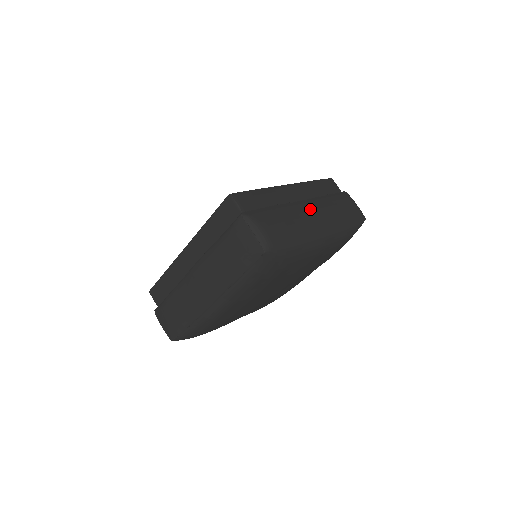
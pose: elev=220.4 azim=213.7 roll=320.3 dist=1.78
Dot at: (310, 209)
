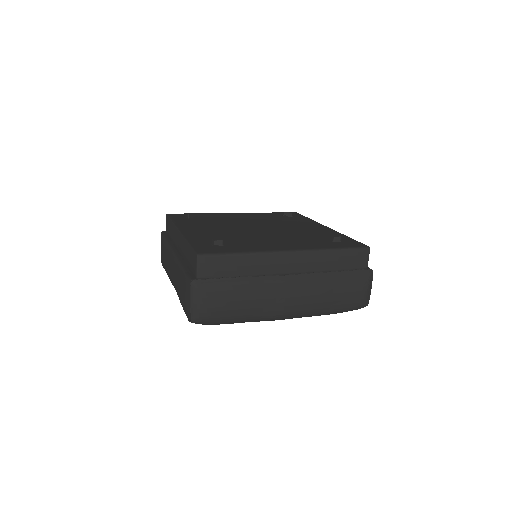
Dot at: (287, 290)
